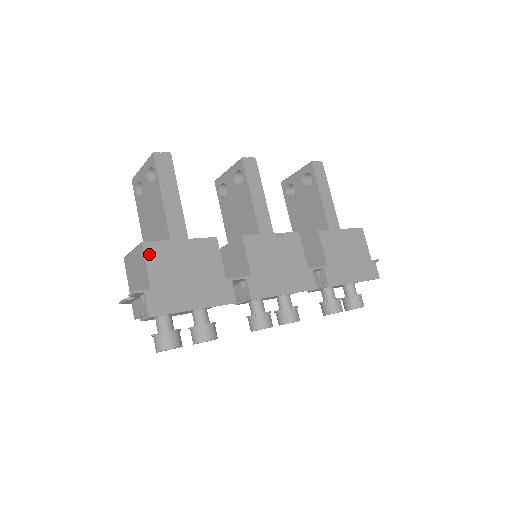
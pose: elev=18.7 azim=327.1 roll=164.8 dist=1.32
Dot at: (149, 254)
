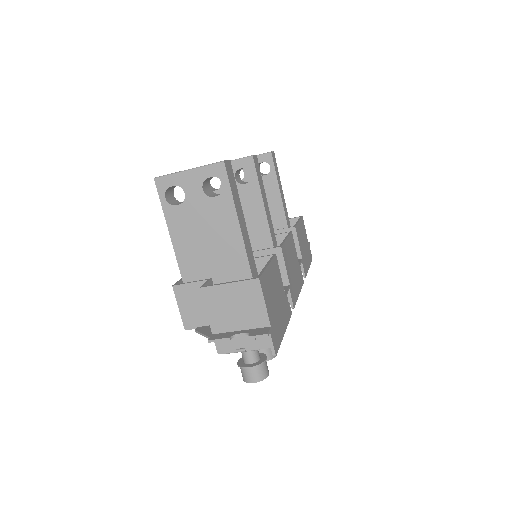
Dot at: (263, 290)
